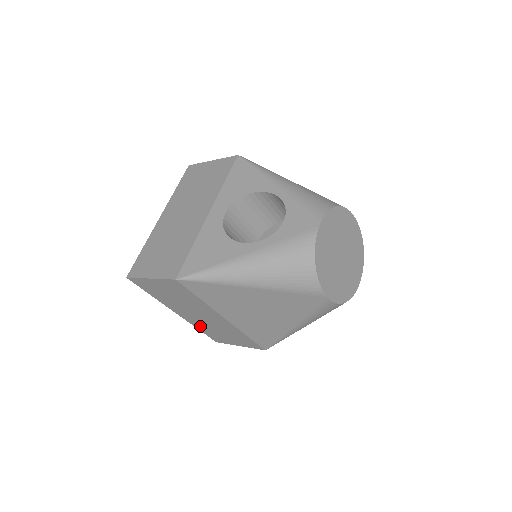
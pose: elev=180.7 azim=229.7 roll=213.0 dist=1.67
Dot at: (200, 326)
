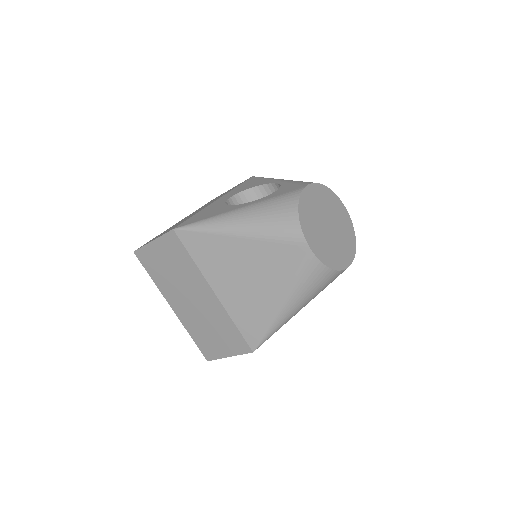
Dot at: (193, 327)
